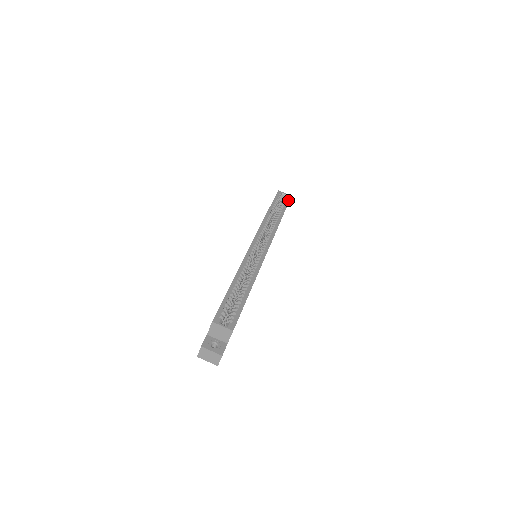
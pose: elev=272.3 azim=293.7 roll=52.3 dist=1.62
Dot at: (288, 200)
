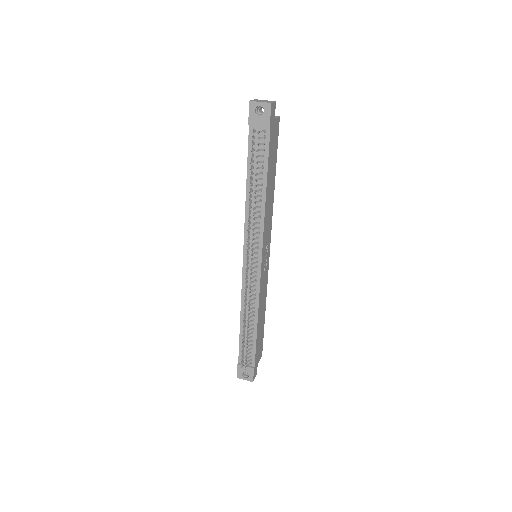
Dot at: occluded
